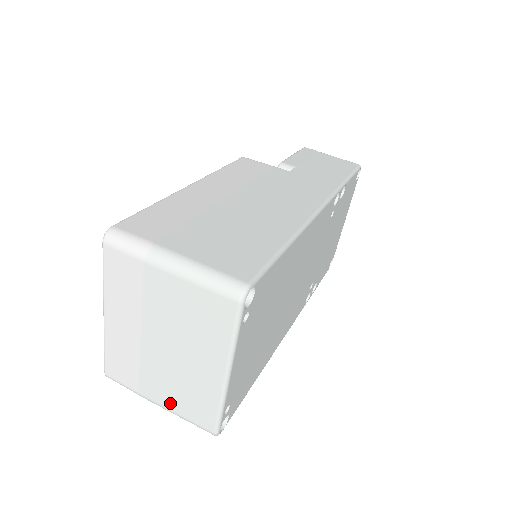
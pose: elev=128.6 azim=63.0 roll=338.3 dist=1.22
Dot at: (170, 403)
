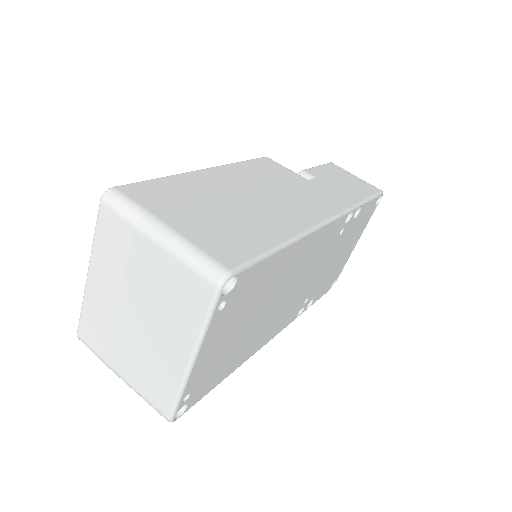
Dot at: (132, 378)
